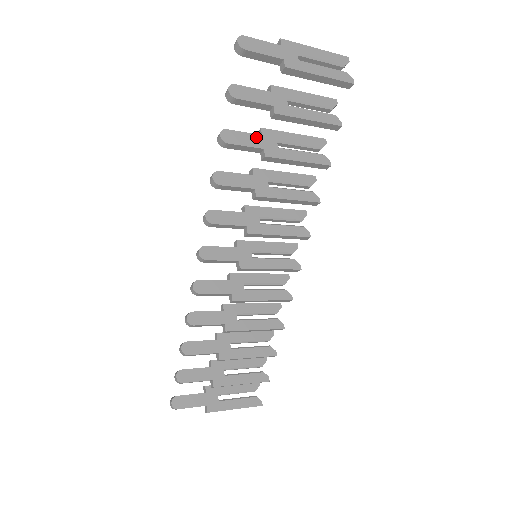
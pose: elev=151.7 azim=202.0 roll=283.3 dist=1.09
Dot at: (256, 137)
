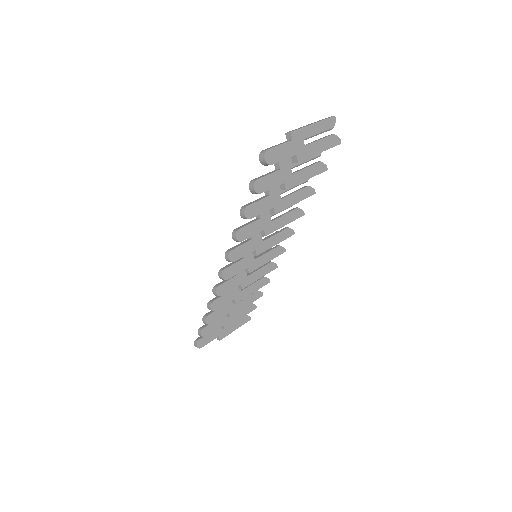
Dot at: (267, 200)
